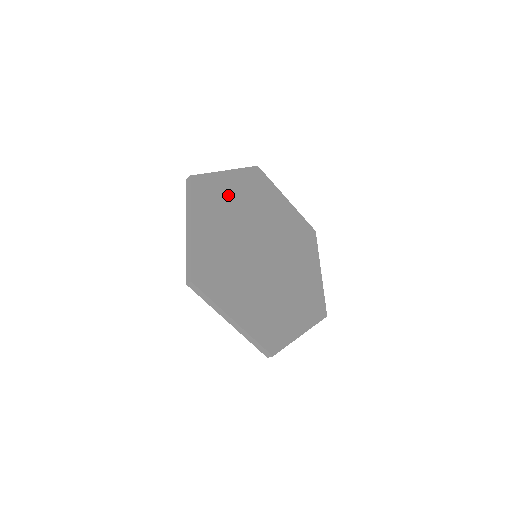
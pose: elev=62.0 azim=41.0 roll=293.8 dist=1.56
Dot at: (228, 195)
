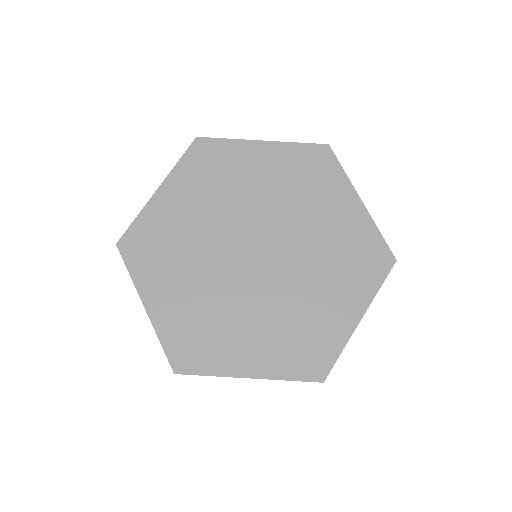
Dot at: (173, 222)
